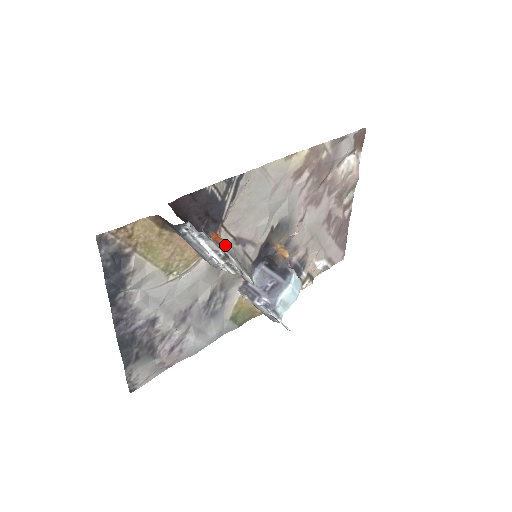
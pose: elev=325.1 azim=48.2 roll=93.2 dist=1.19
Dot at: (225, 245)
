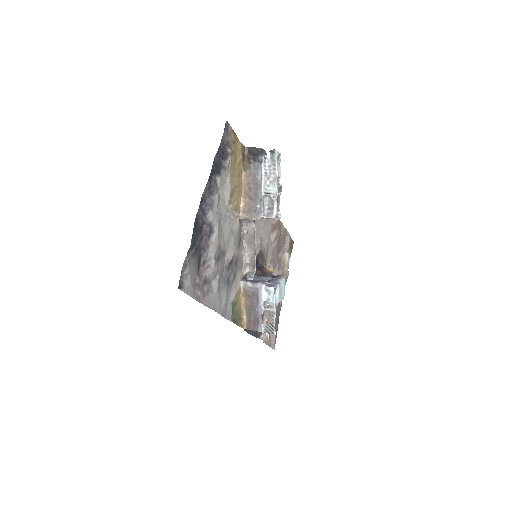
Dot at: occluded
